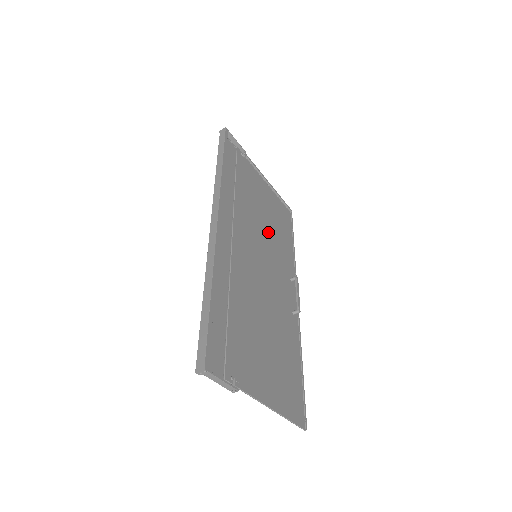
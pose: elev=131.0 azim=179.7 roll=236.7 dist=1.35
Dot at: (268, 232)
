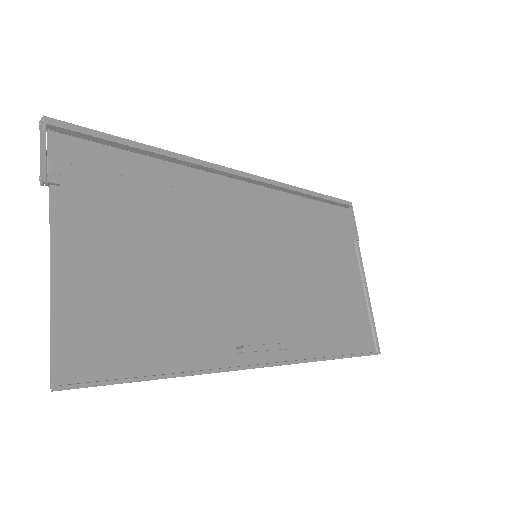
Dot at: (306, 286)
